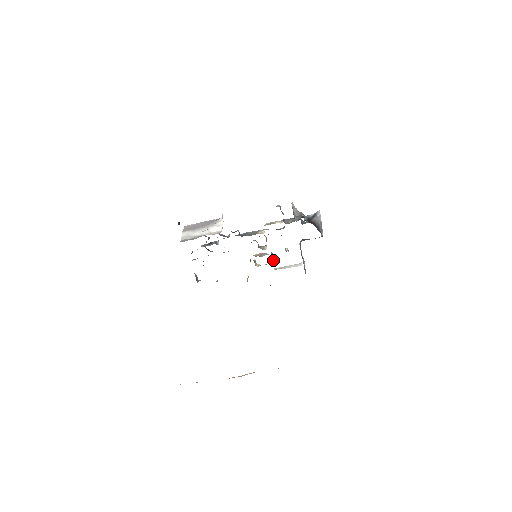
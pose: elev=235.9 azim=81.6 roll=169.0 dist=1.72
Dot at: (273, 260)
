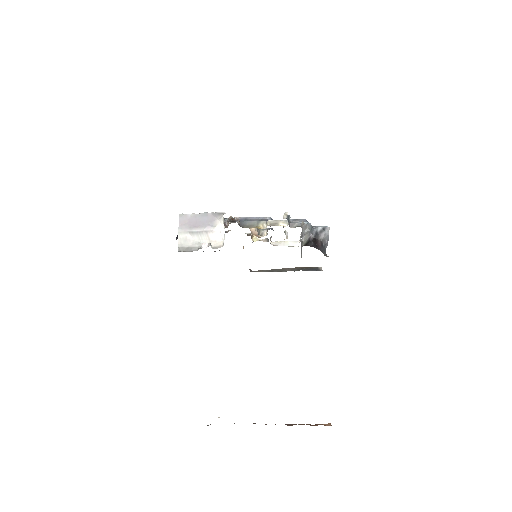
Dot at: occluded
